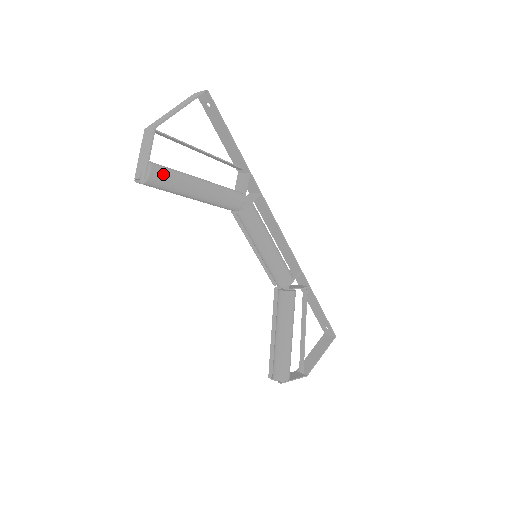
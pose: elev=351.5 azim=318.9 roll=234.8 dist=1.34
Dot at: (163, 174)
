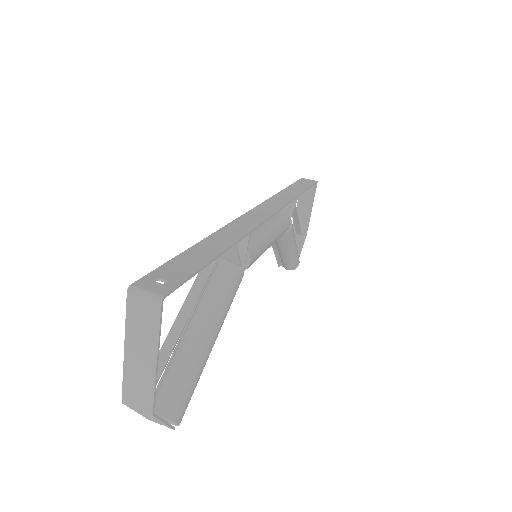
Dot at: (186, 404)
